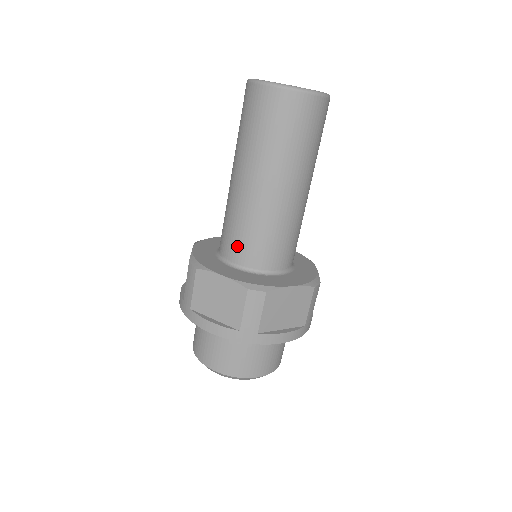
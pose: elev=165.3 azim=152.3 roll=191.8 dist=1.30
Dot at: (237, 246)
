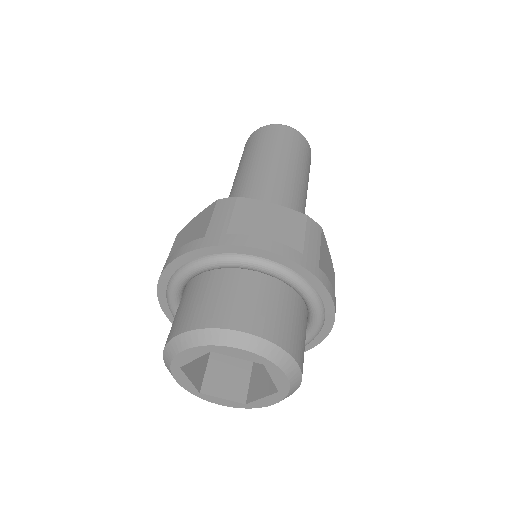
Dot at: occluded
